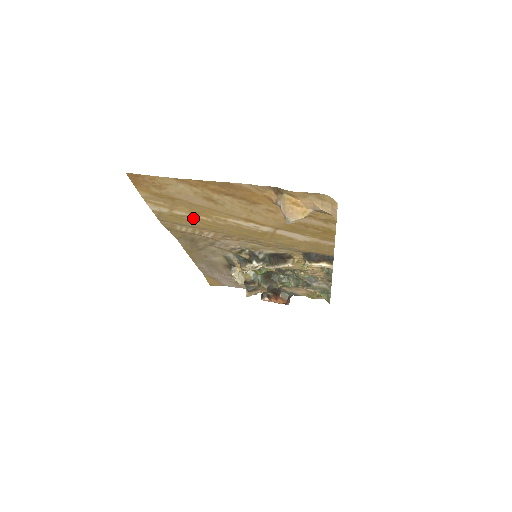
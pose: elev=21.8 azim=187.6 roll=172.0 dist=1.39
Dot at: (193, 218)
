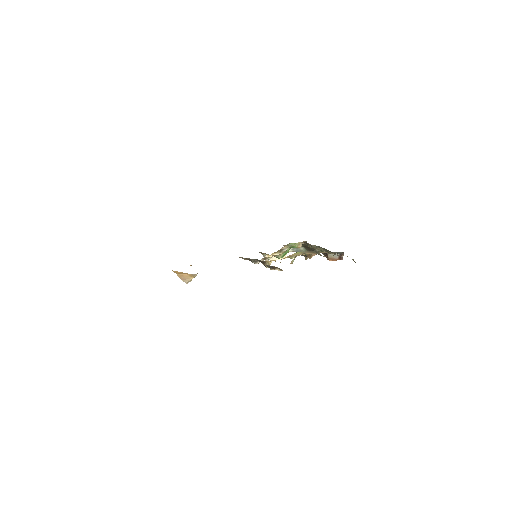
Dot at: occluded
